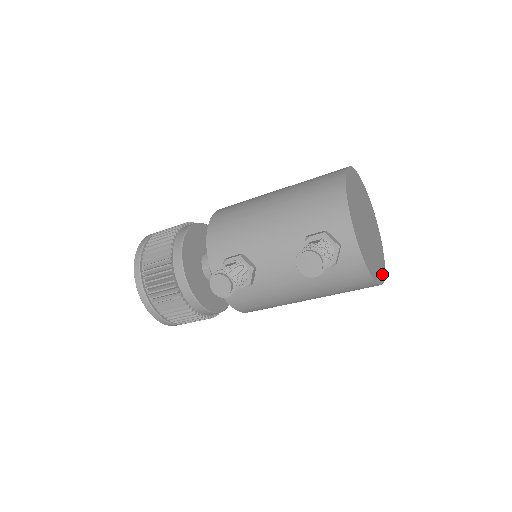
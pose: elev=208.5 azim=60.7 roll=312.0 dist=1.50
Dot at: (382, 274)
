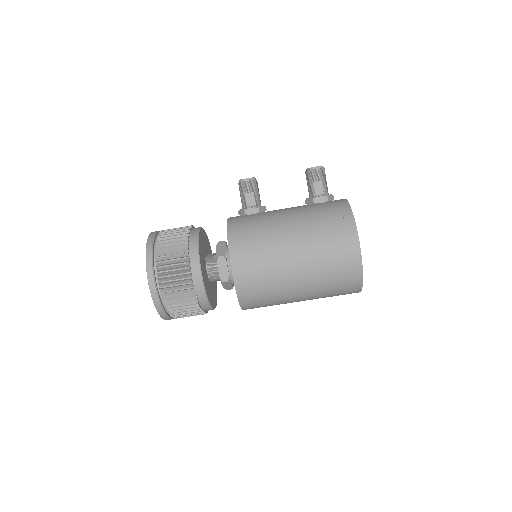
Dot at: occluded
